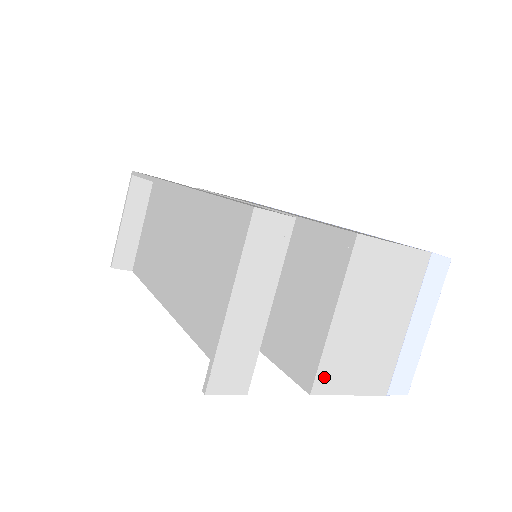
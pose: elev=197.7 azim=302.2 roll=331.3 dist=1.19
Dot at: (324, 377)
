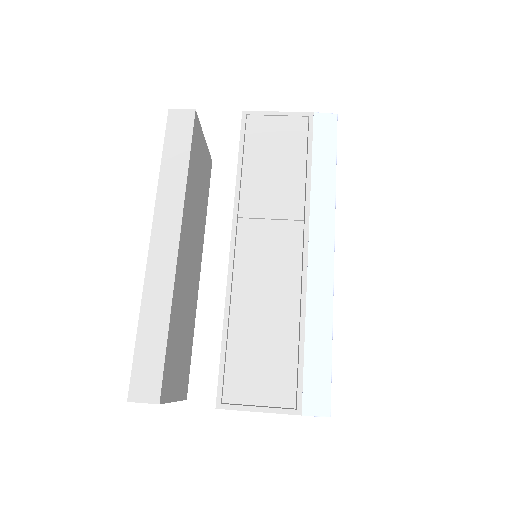
Dot at: occluded
